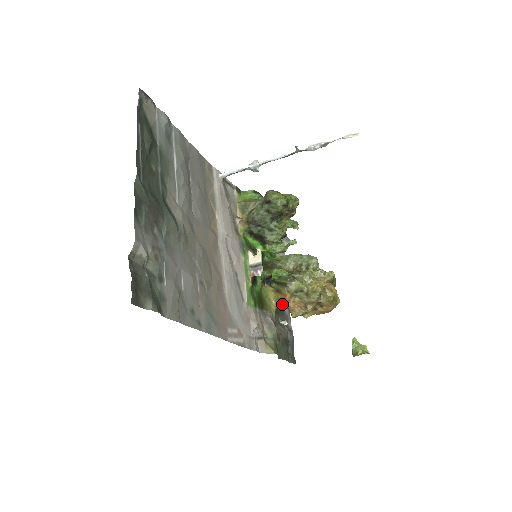
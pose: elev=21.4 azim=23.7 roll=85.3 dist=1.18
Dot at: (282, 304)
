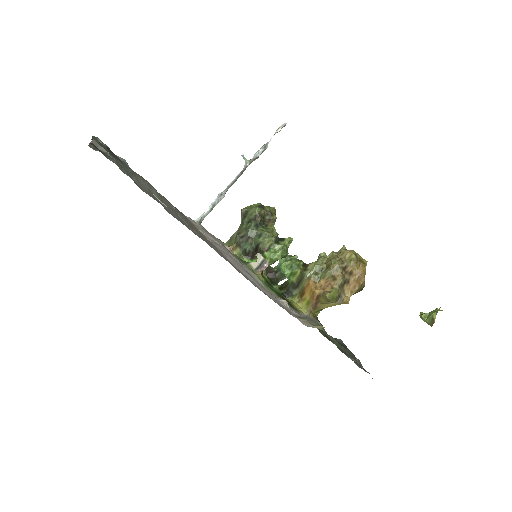
Dot at: (314, 306)
